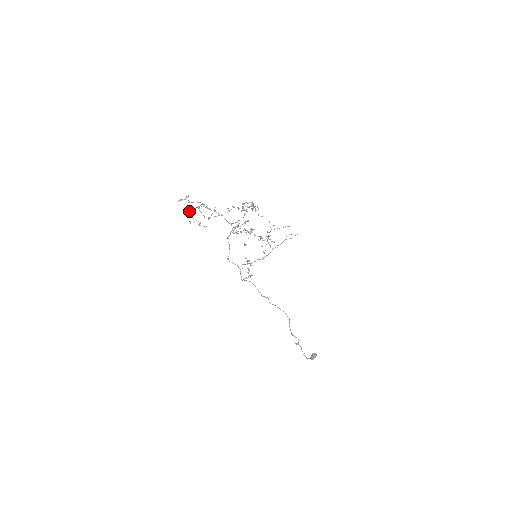
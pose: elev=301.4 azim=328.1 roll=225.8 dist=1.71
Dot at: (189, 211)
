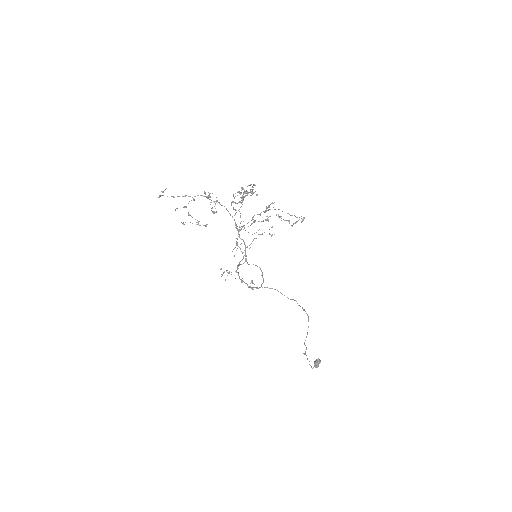
Dot at: occluded
